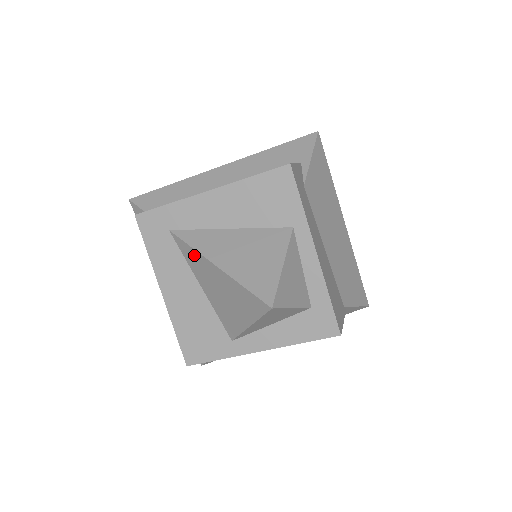
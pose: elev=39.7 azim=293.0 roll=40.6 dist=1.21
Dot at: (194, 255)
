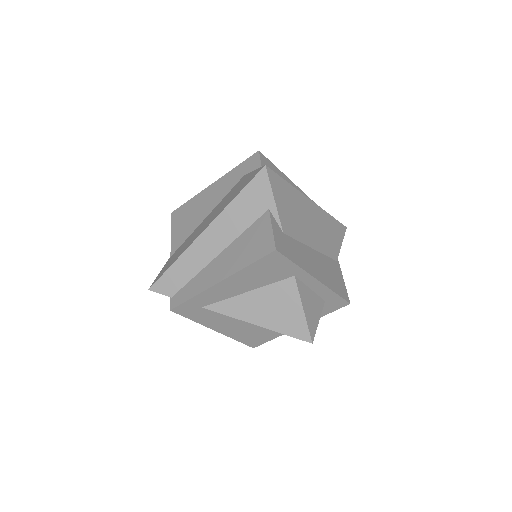
Dot at: (232, 317)
